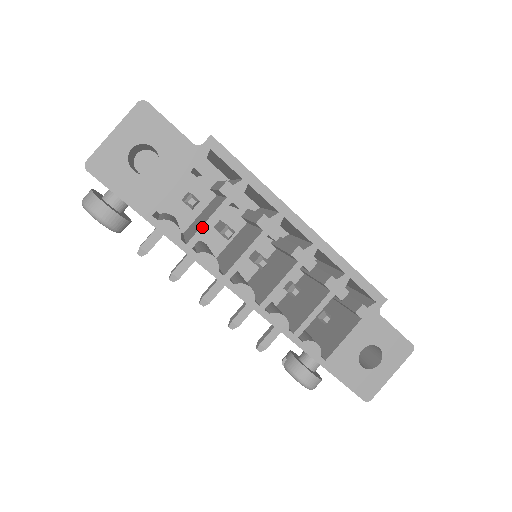
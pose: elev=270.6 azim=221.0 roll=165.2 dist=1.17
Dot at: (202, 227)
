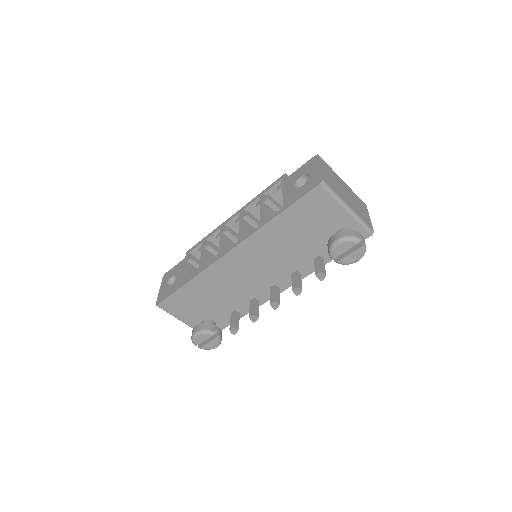
Dot at: (200, 263)
